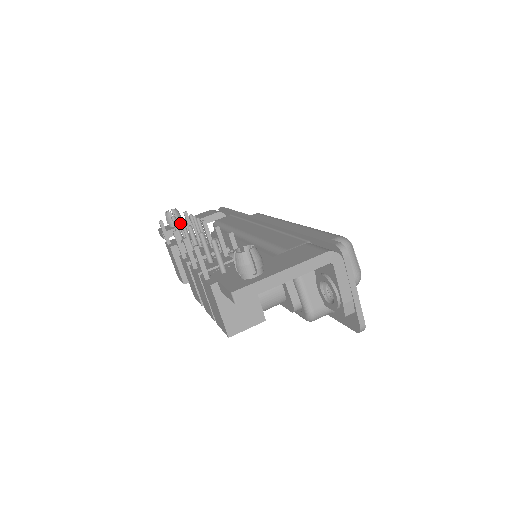
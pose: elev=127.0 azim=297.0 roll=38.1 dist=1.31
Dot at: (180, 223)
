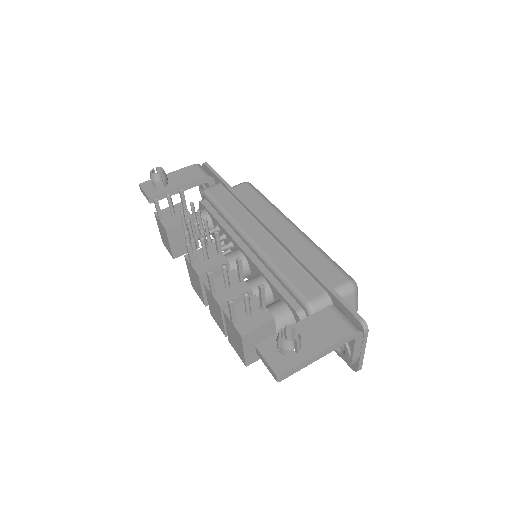
Dot at: (182, 215)
